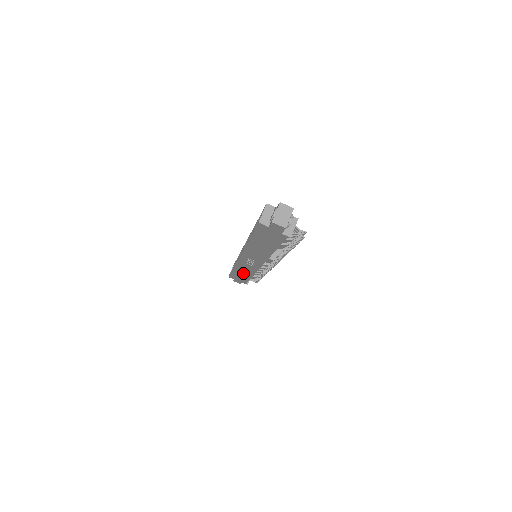
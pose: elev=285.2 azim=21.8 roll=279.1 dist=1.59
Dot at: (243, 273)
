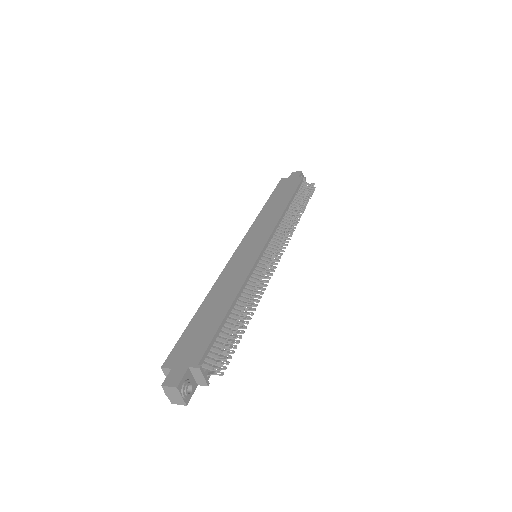
Dot at: occluded
